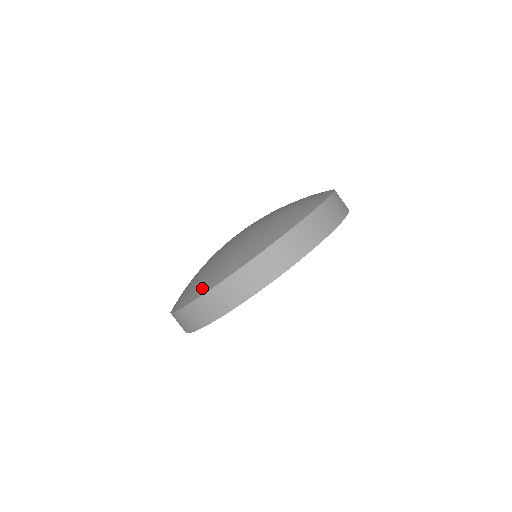
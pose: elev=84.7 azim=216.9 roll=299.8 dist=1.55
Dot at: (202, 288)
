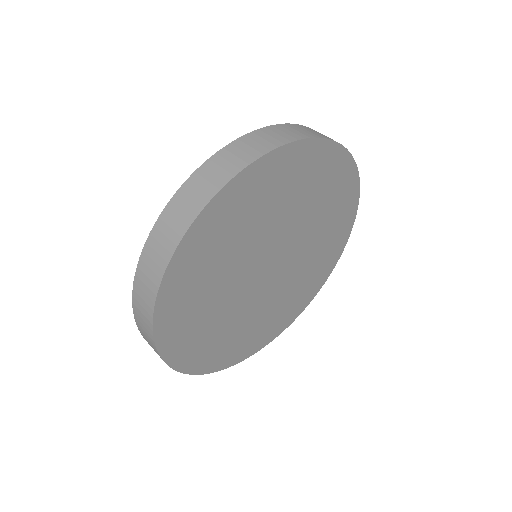
Dot at: occluded
